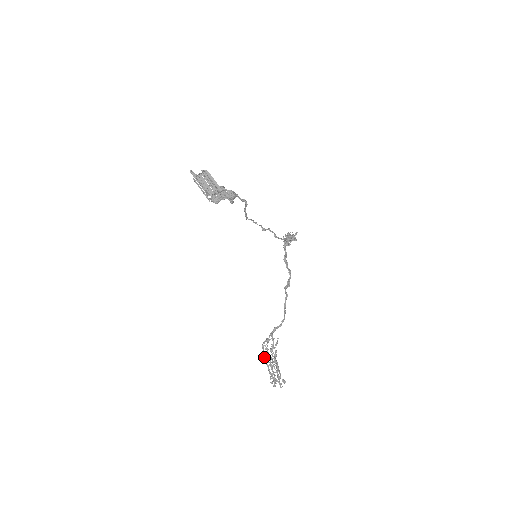
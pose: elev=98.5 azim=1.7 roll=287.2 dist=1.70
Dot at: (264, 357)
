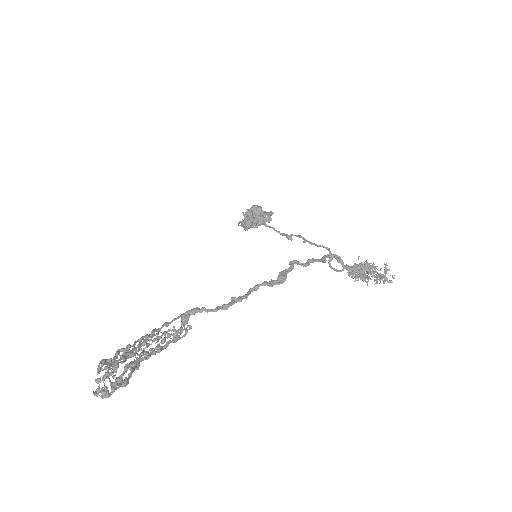
Dot at: (141, 348)
